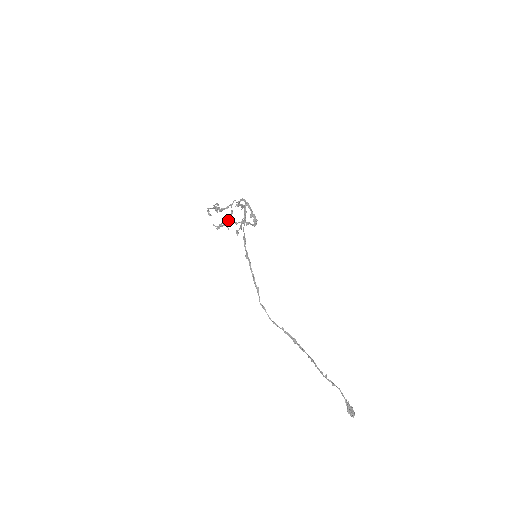
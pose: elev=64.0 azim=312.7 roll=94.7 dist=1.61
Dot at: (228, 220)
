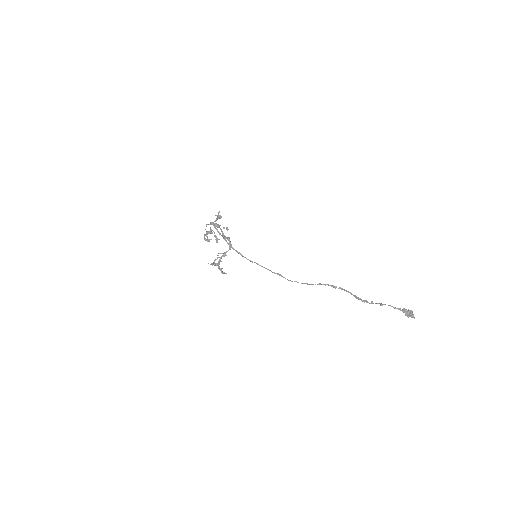
Dot at: occluded
